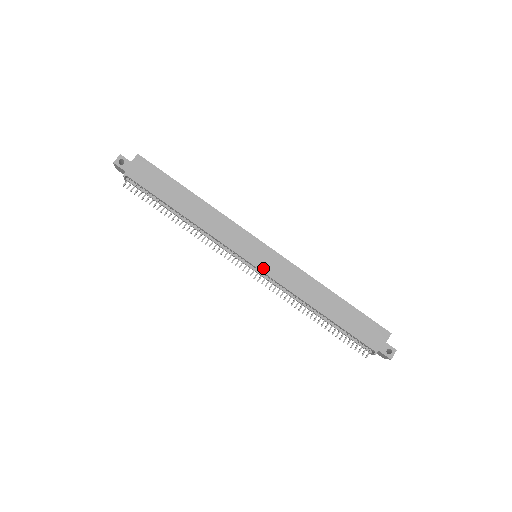
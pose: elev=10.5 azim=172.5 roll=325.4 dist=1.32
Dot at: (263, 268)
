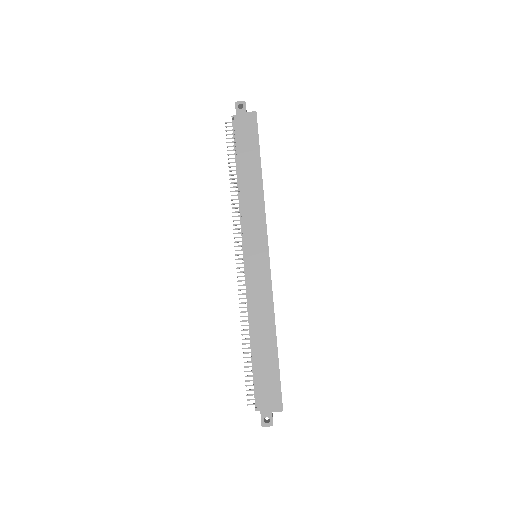
Dot at: (249, 268)
